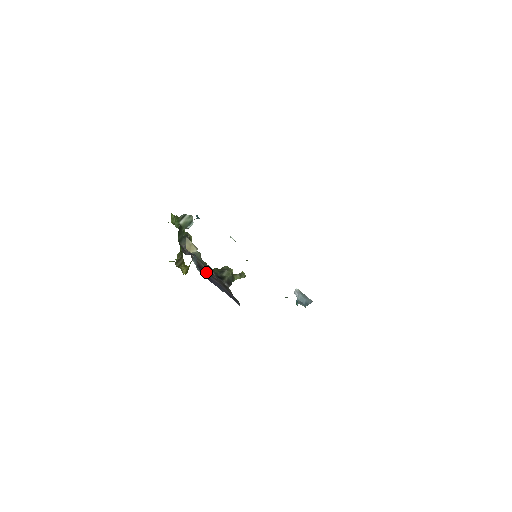
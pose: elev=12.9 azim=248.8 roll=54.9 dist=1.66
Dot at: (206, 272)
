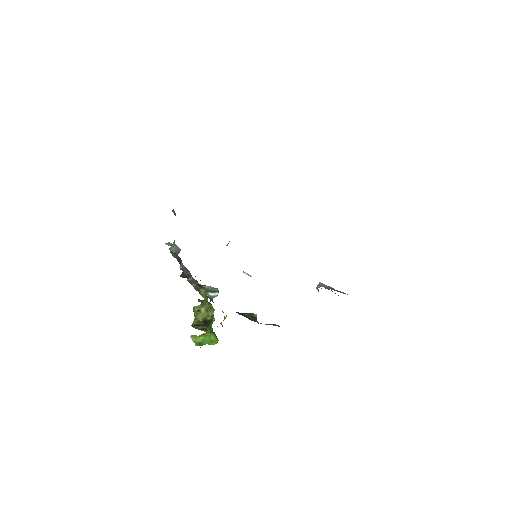
Dot at: occluded
